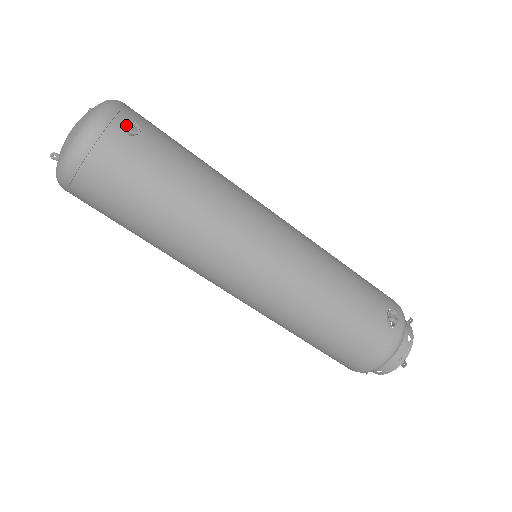
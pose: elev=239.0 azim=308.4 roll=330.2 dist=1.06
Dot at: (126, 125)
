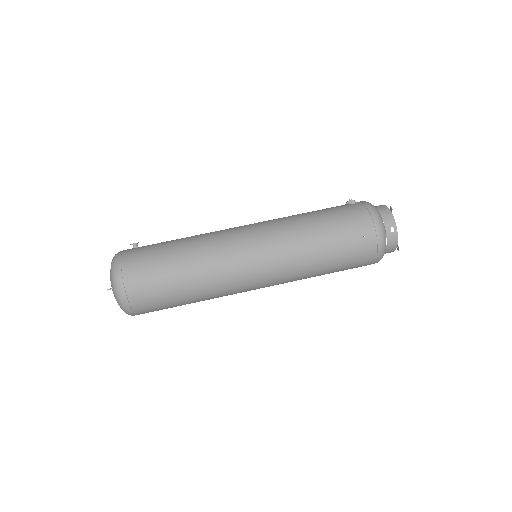
Dot at: occluded
